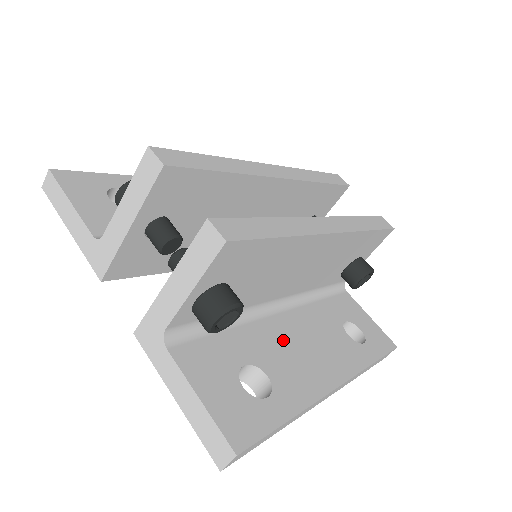
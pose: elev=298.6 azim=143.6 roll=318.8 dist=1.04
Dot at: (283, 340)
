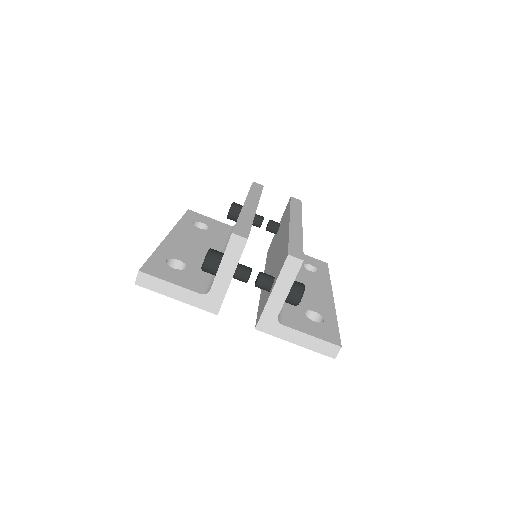
Dot at: occluded
